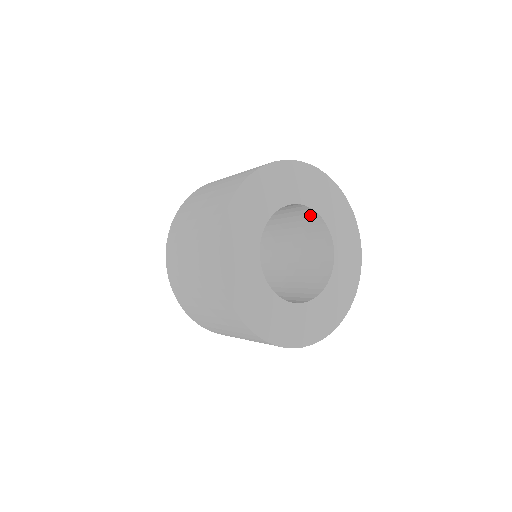
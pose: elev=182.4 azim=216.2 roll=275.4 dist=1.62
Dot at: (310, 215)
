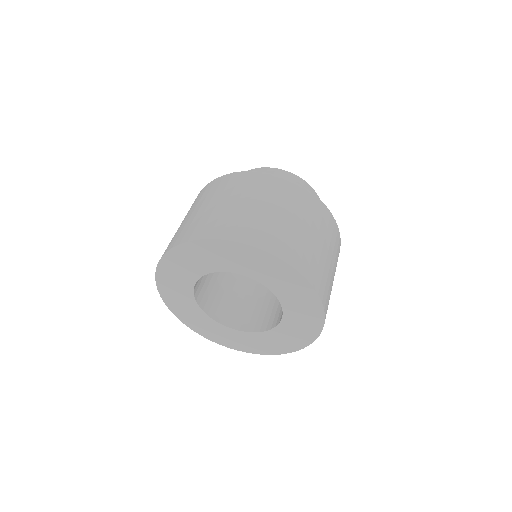
Dot at: occluded
